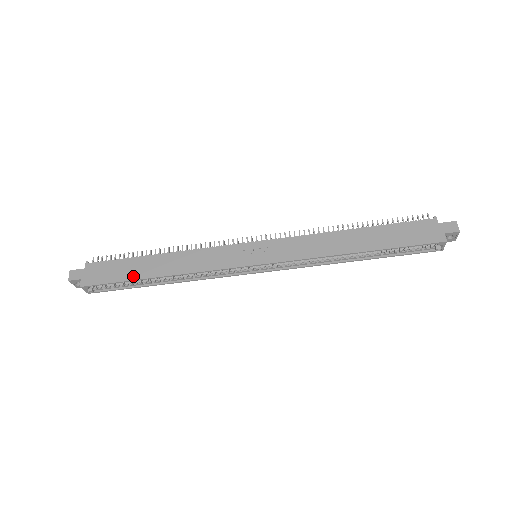
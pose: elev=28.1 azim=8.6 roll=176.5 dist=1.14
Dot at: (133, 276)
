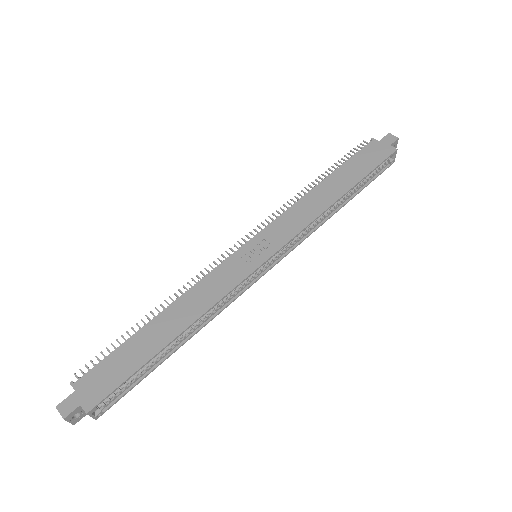
Dot at: (146, 356)
